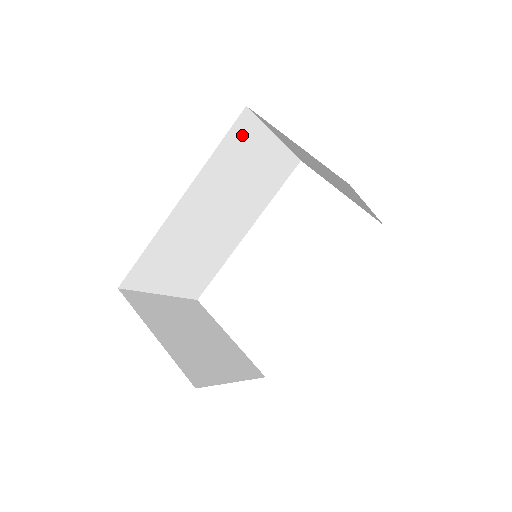
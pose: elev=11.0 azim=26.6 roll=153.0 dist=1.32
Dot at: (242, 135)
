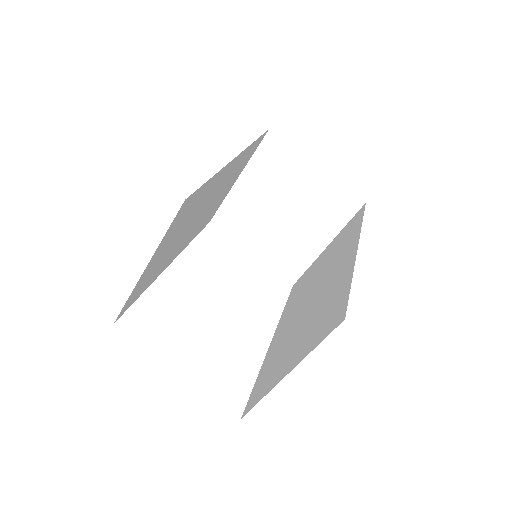
Dot at: (253, 149)
